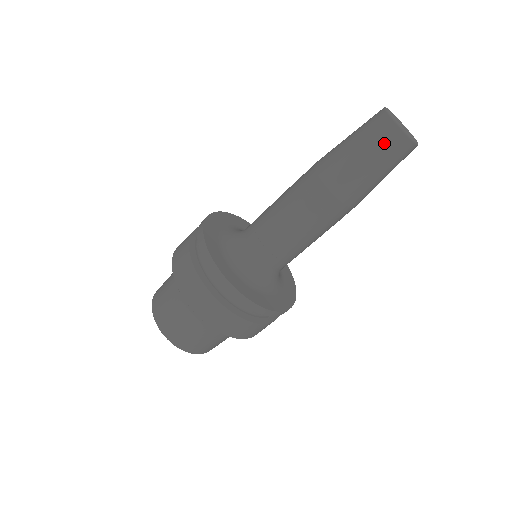
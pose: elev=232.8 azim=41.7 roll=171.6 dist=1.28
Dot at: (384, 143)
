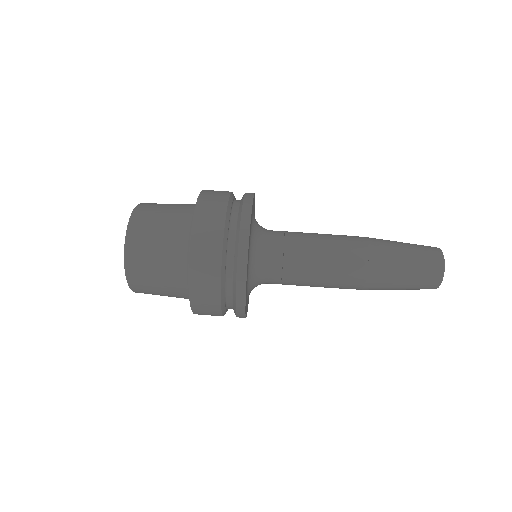
Dot at: (425, 249)
